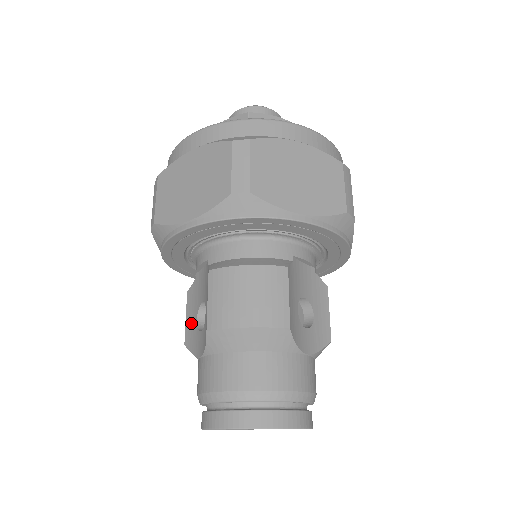
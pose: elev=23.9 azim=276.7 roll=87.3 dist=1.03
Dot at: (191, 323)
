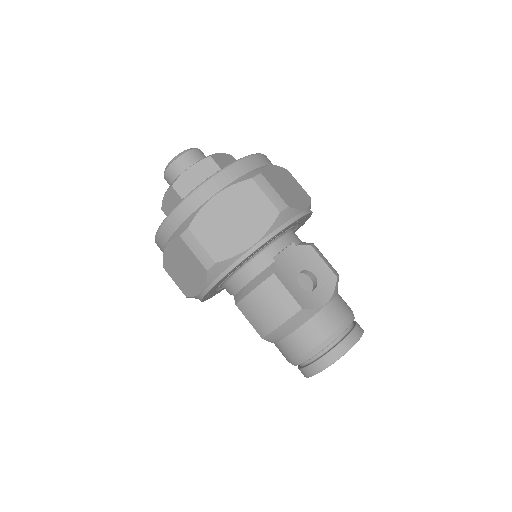
Dot at: occluded
